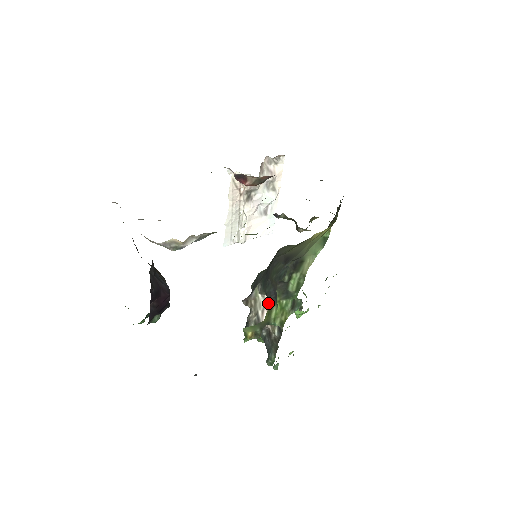
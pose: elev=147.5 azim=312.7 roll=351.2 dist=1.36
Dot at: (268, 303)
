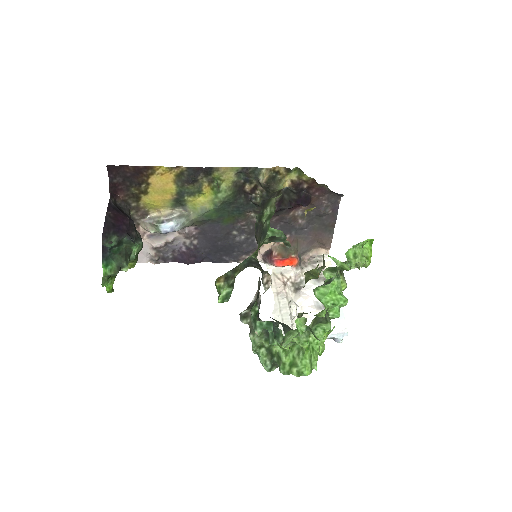
Dot at: occluded
